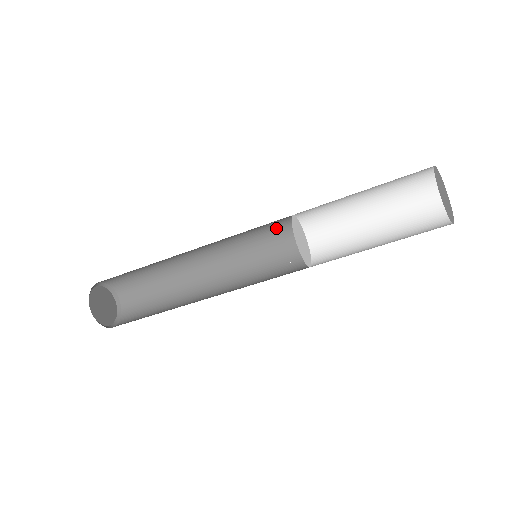
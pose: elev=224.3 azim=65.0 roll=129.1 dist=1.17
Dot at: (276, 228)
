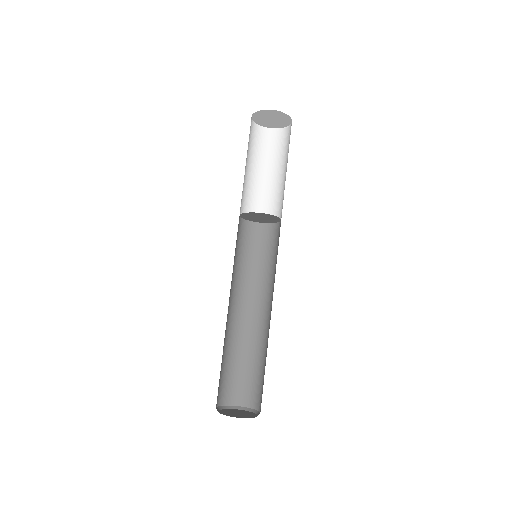
Dot at: (250, 240)
